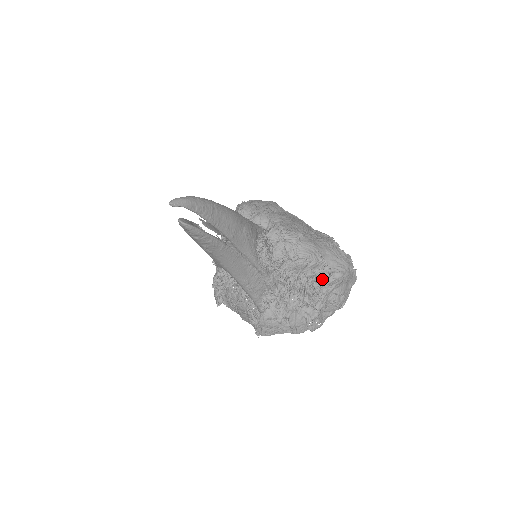
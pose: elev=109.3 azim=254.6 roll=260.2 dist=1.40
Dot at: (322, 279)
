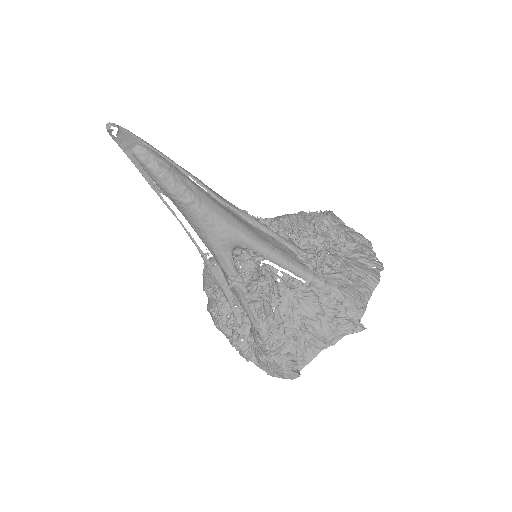
Dot at: (321, 218)
